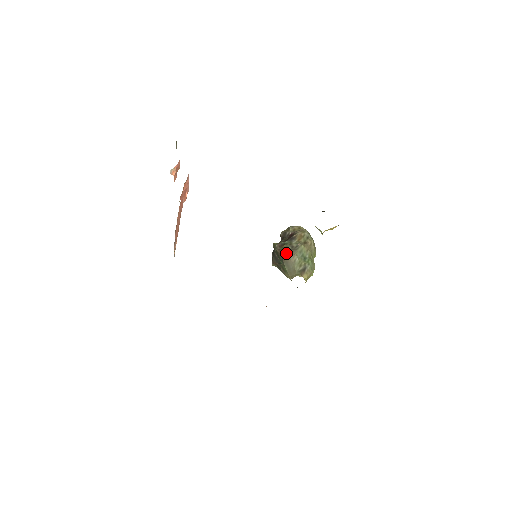
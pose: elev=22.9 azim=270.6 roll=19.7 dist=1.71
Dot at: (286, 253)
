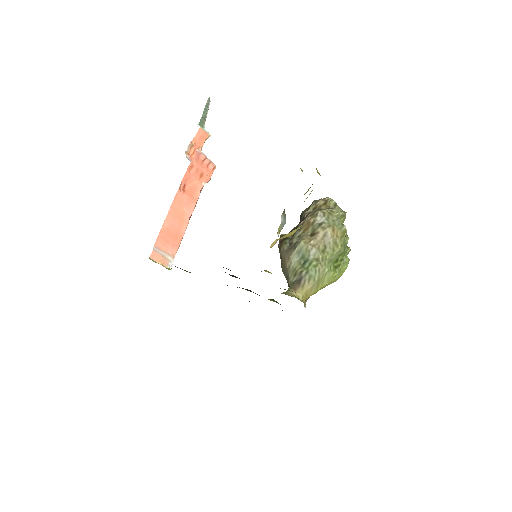
Dot at: (281, 255)
